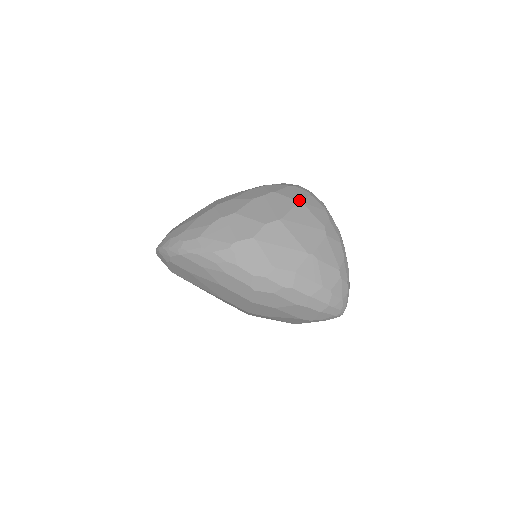
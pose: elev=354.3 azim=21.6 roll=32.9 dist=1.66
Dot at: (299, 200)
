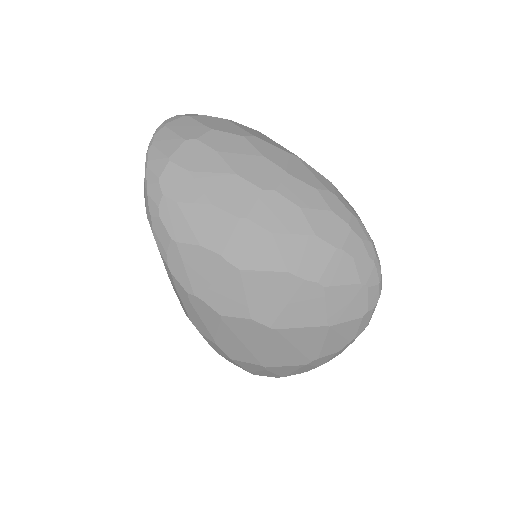
Dot at: (332, 323)
